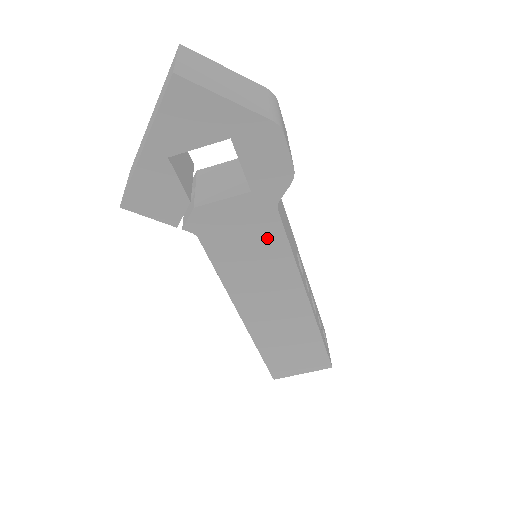
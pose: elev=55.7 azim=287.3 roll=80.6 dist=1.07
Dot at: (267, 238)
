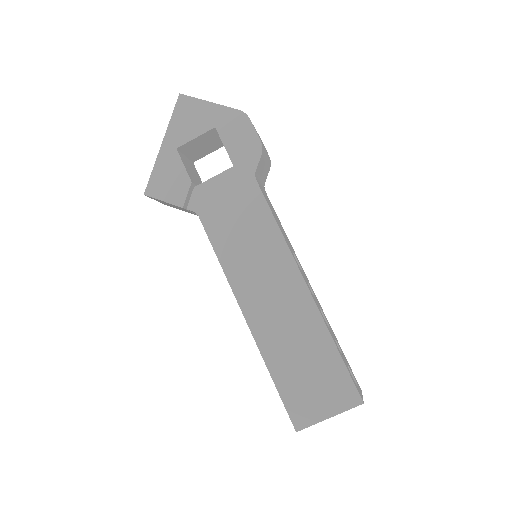
Dot at: (252, 209)
